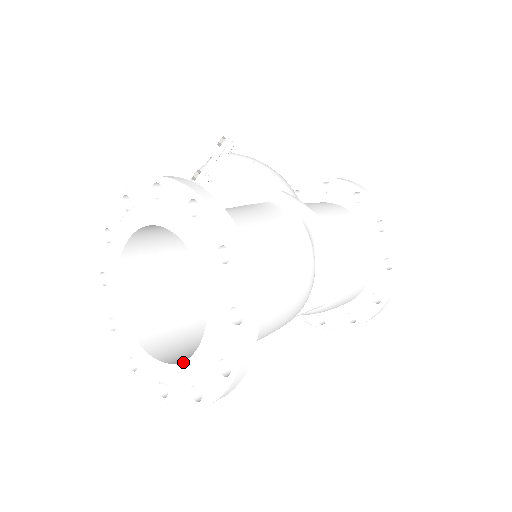
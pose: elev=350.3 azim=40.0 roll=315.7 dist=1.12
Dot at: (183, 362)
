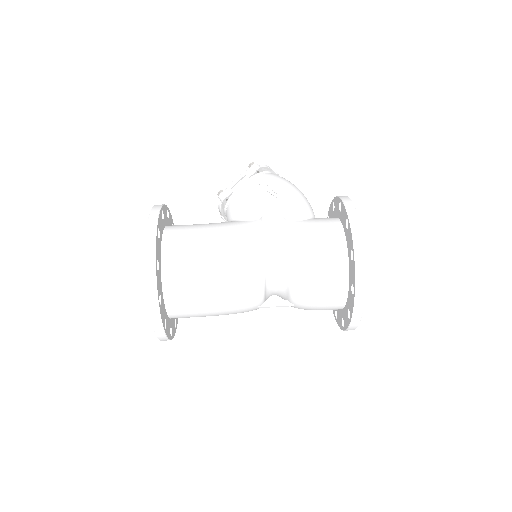
Dot at: occluded
